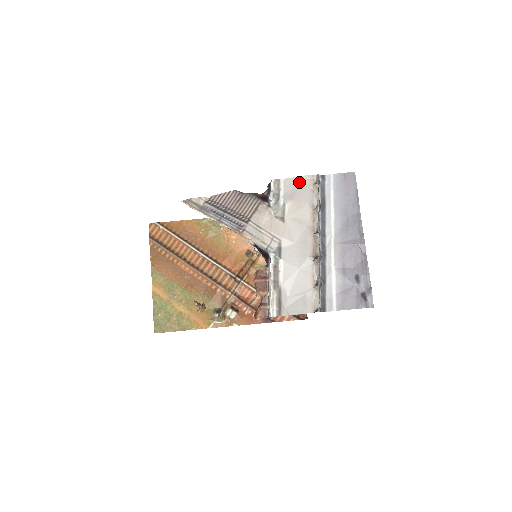
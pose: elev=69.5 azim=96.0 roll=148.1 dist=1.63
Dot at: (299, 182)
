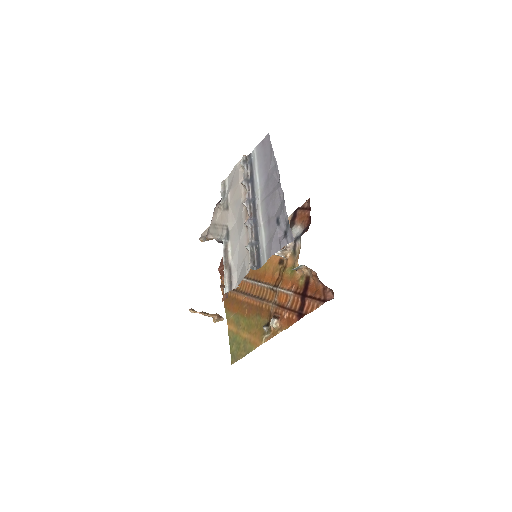
Dot at: (234, 172)
